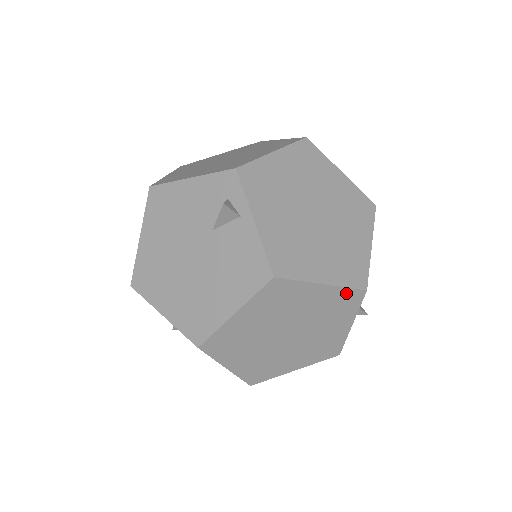
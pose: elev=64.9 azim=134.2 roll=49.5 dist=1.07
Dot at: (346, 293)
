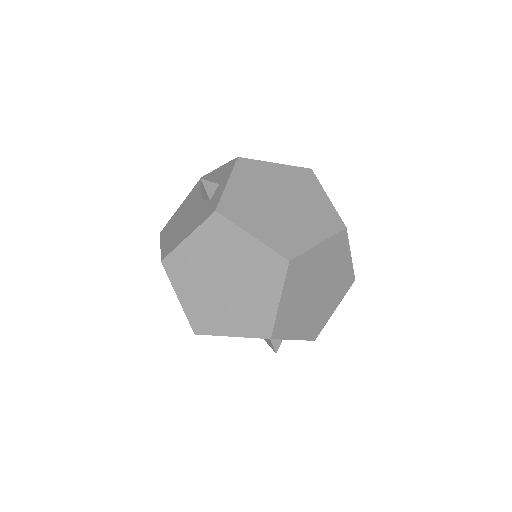
Dot at: occluded
